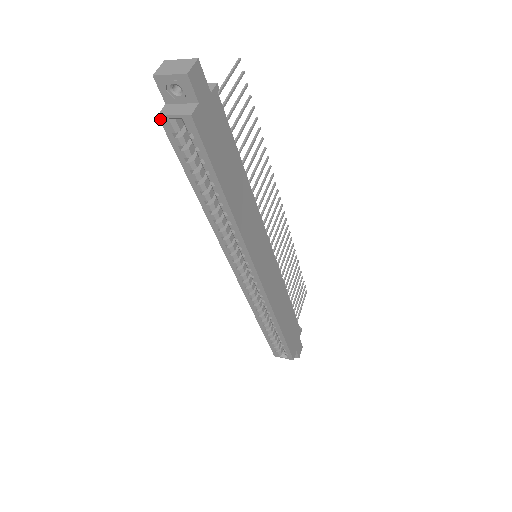
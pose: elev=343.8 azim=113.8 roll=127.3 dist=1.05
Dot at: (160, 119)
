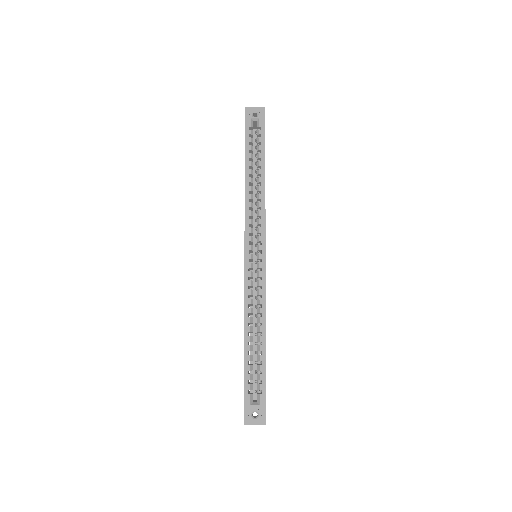
Dot at: (246, 119)
